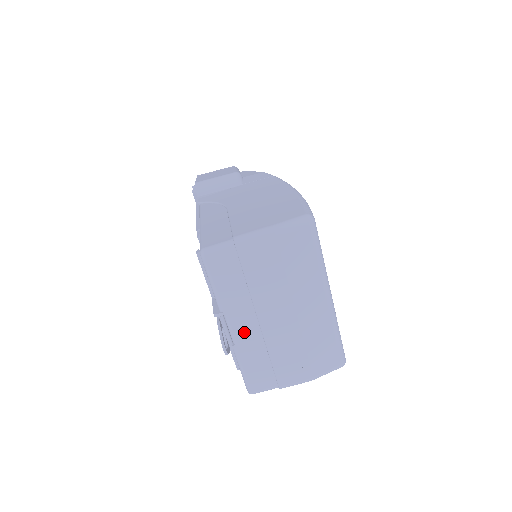
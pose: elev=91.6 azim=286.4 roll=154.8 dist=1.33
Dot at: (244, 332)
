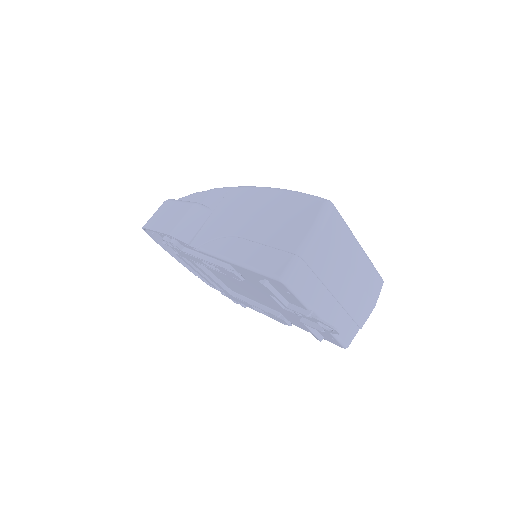
Dot at: (329, 311)
